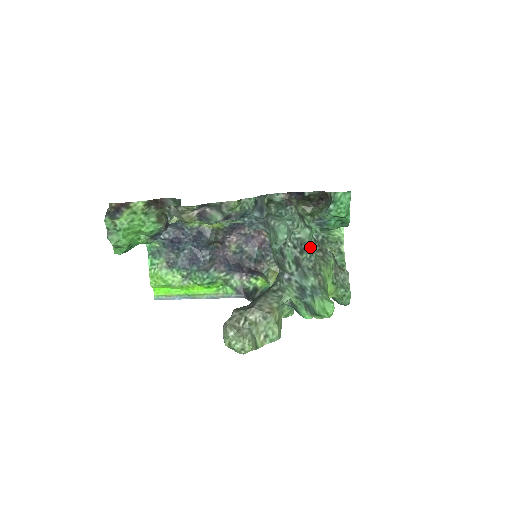
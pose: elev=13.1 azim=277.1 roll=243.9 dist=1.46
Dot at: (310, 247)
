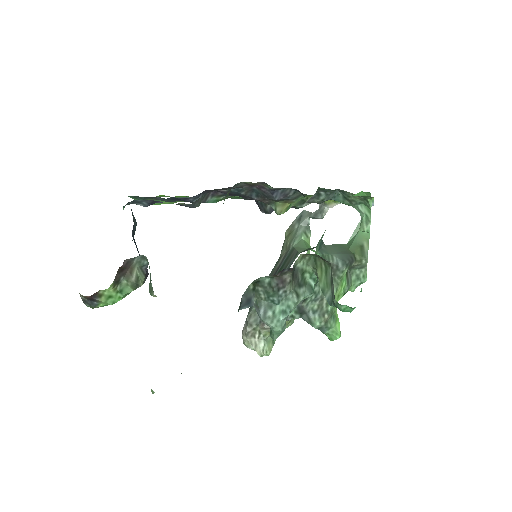
Dot at: (315, 285)
